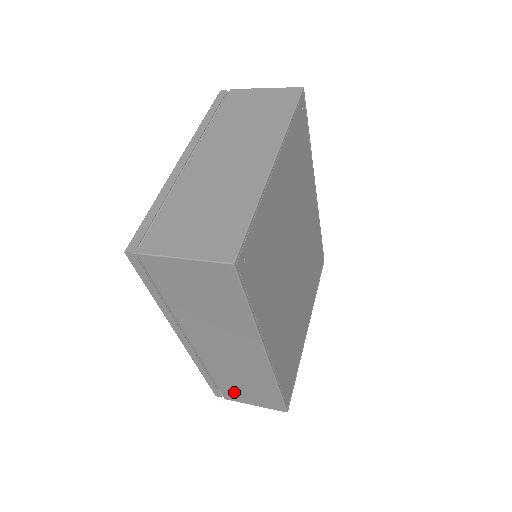
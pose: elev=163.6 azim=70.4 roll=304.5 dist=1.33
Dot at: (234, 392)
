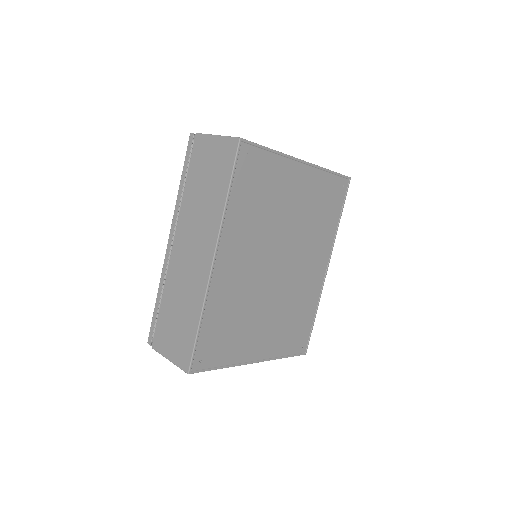
Dot at: (165, 331)
